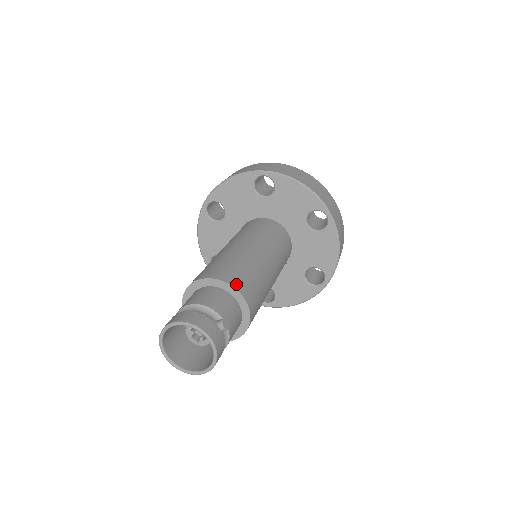
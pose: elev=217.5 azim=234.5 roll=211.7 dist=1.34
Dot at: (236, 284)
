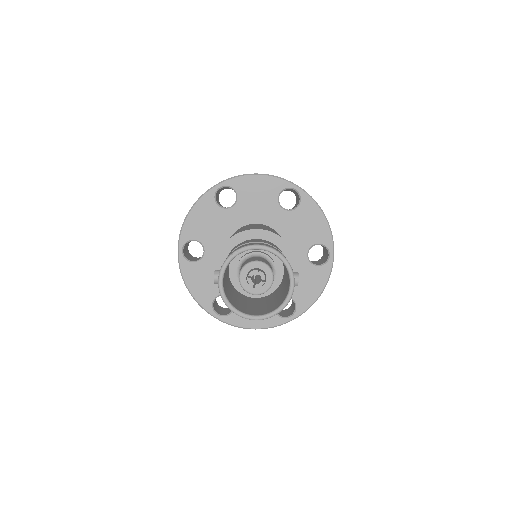
Dot at: (294, 253)
